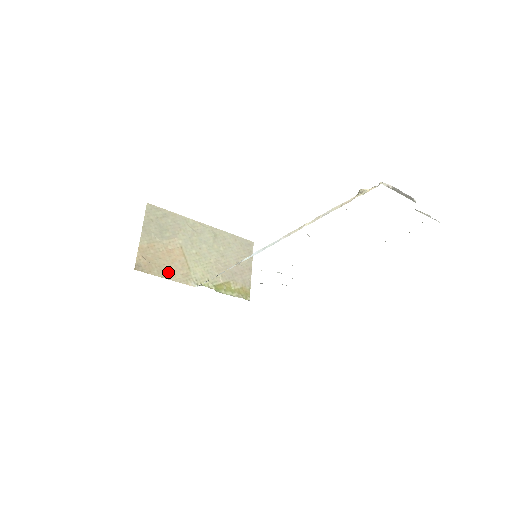
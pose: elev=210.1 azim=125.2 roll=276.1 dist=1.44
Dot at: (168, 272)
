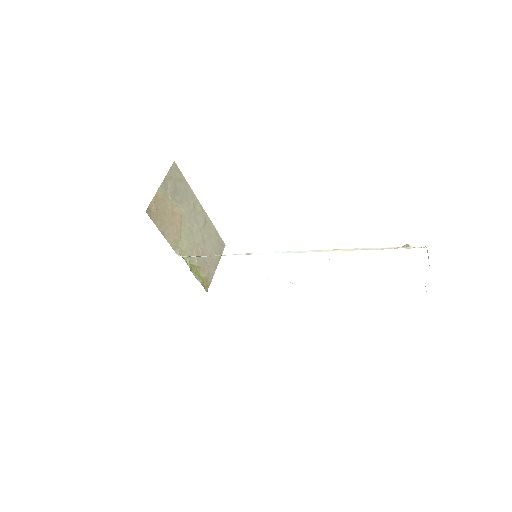
Dot at: (166, 230)
